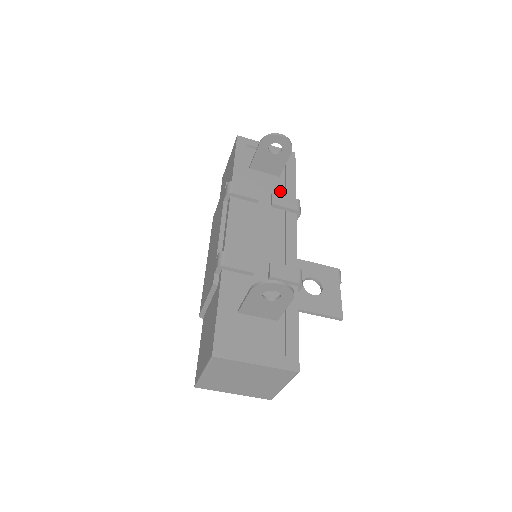
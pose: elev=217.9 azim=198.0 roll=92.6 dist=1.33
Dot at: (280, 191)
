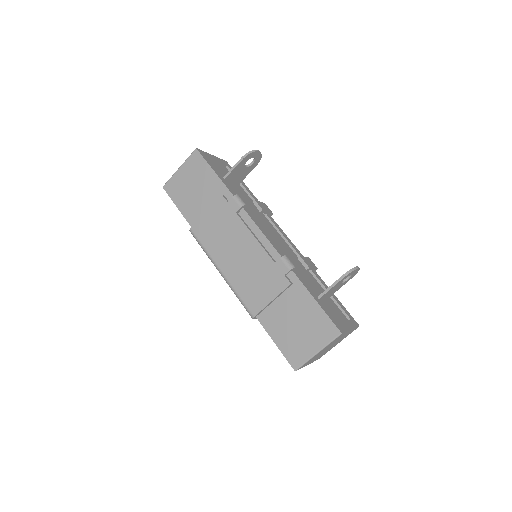
Dot at: occluded
